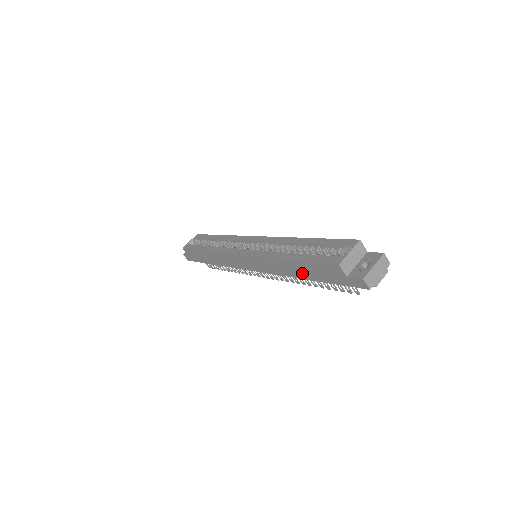
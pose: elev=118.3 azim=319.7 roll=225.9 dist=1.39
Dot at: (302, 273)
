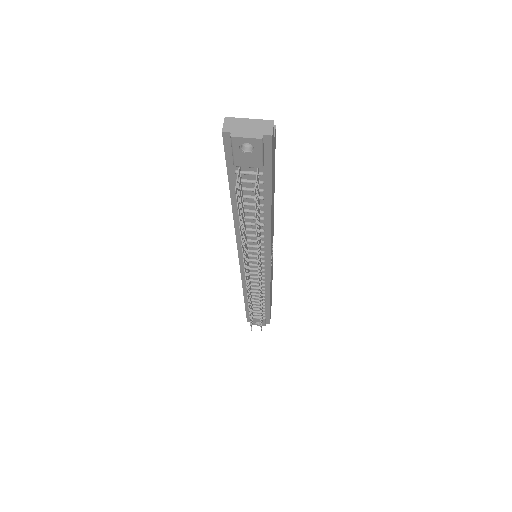
Dot at: occluded
